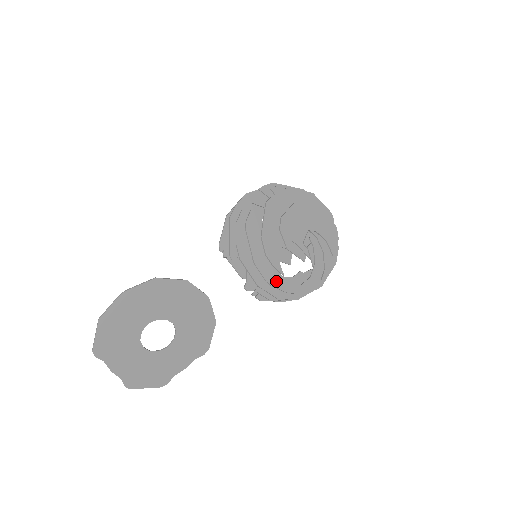
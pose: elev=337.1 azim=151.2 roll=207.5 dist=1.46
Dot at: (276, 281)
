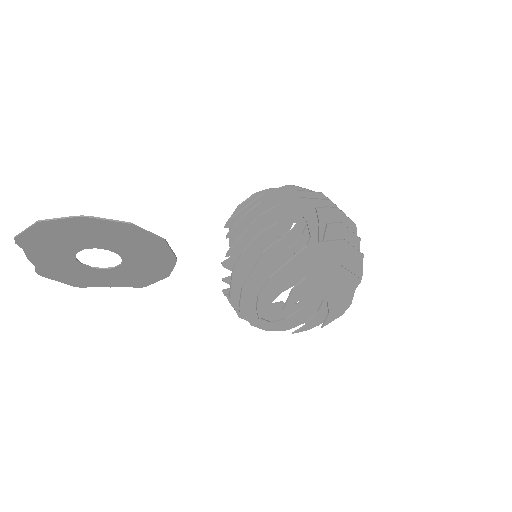
Dot at: (249, 312)
